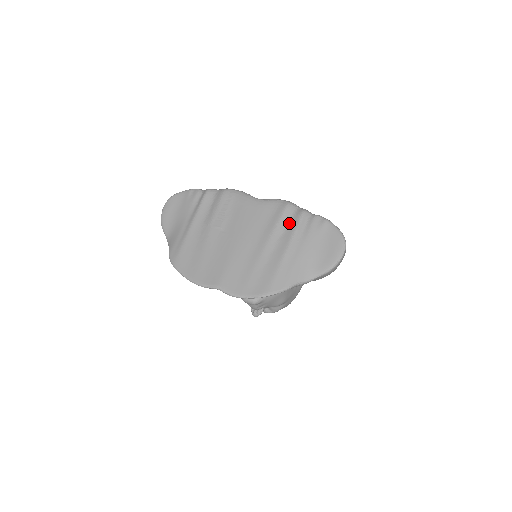
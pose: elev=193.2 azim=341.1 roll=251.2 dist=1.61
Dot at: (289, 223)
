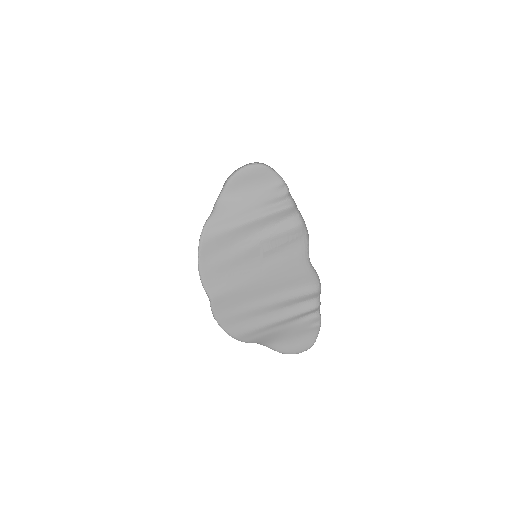
Dot at: (302, 304)
